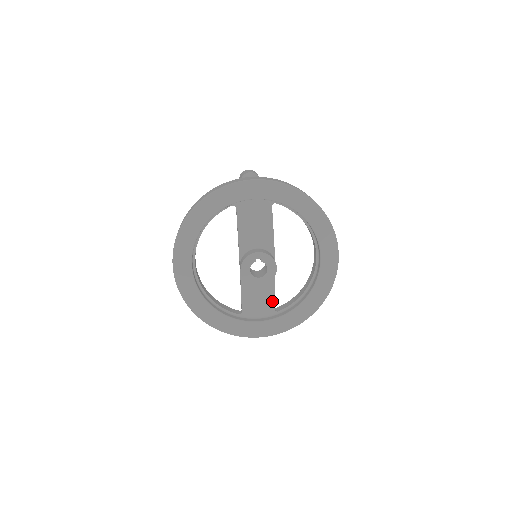
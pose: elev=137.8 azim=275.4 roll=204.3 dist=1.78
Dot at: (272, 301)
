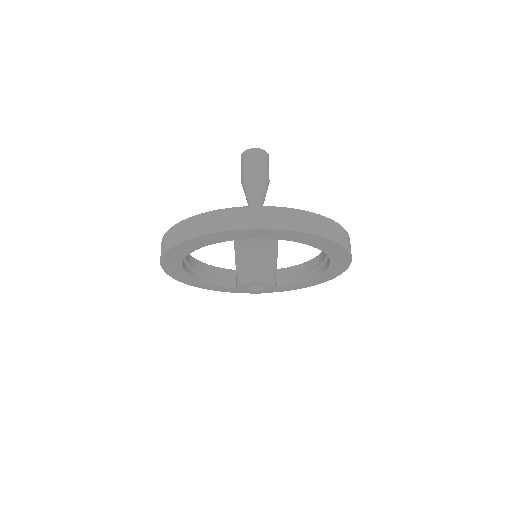
Dot at: occluded
